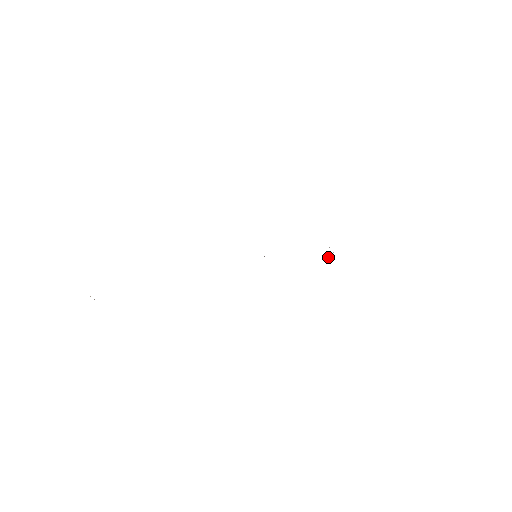
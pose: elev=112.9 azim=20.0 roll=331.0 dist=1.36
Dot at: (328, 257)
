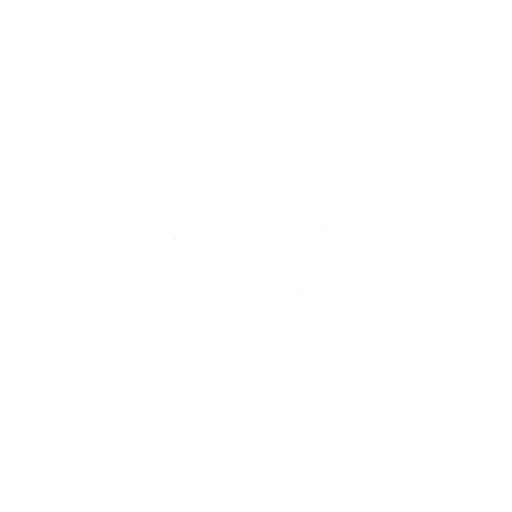
Dot at: occluded
